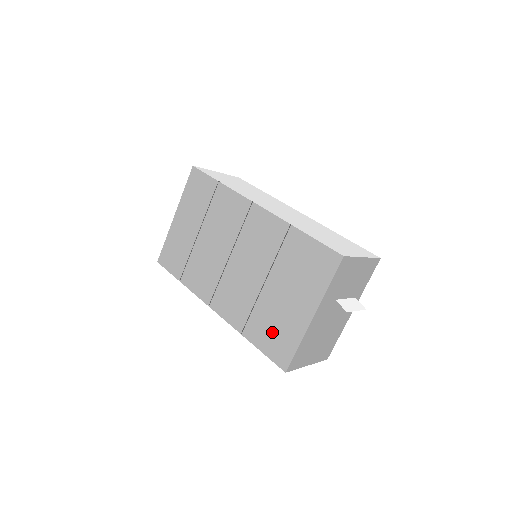
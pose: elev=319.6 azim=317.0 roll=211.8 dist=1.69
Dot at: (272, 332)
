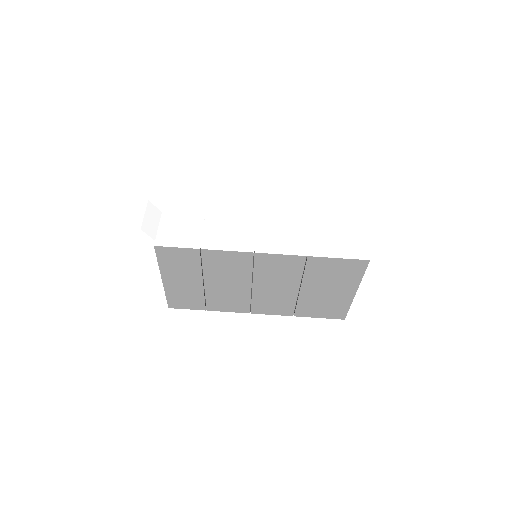
Dot at: (322, 308)
